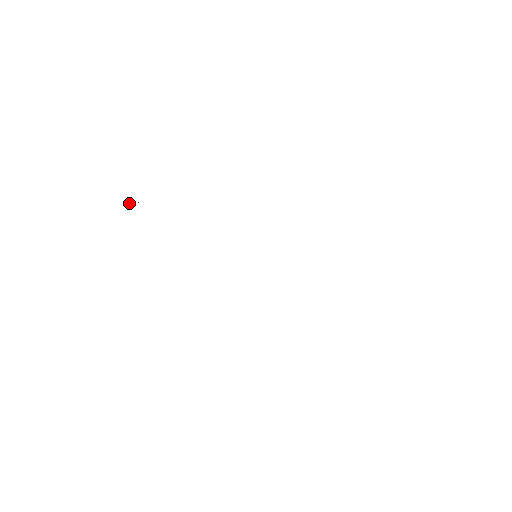
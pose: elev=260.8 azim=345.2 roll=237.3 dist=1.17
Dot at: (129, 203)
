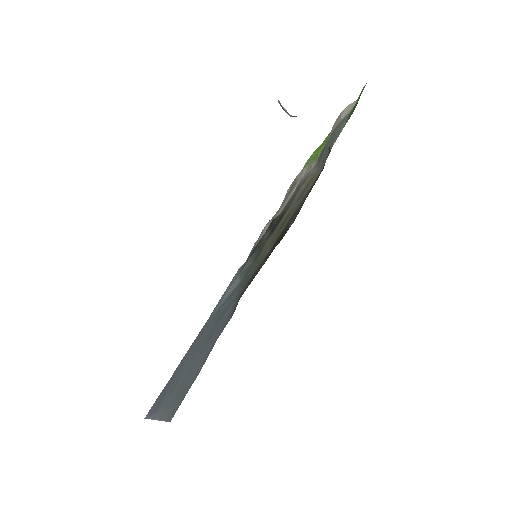
Dot at: (283, 107)
